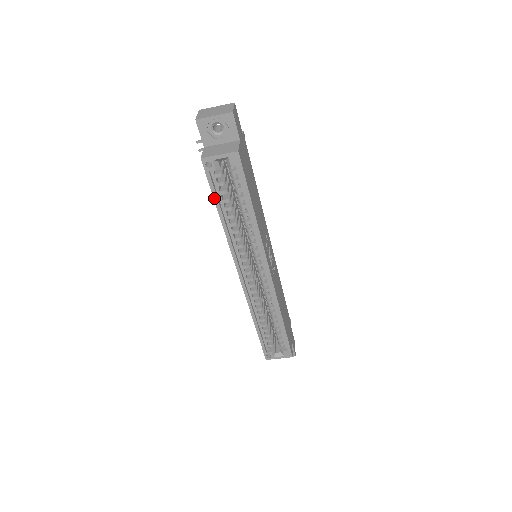
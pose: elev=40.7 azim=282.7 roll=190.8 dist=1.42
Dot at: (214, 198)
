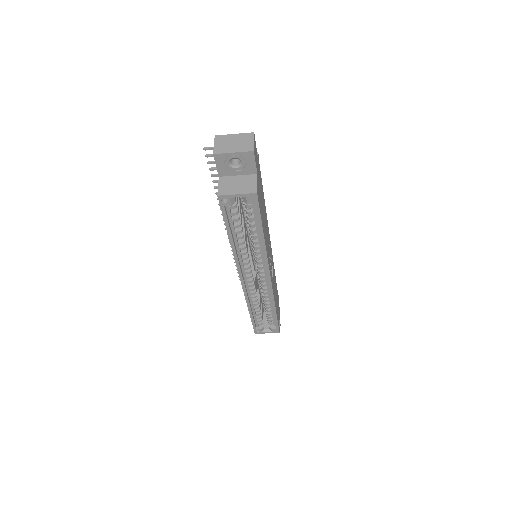
Dot at: (226, 225)
